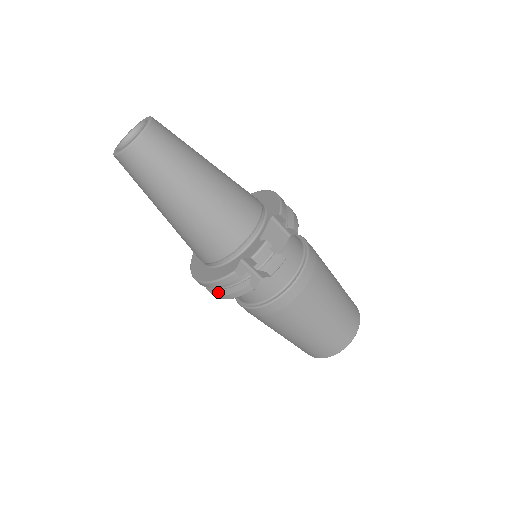
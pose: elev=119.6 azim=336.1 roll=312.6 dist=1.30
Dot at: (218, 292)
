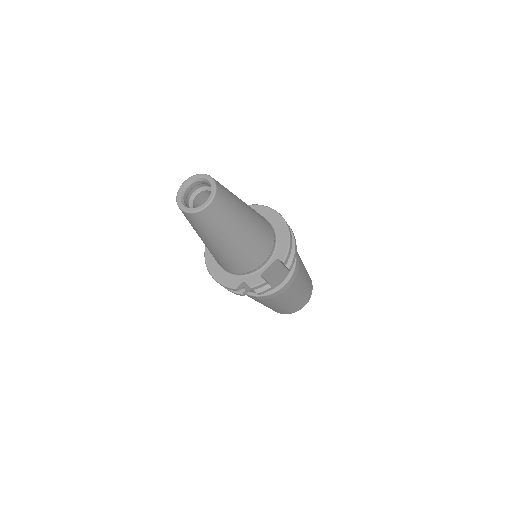
Dot at: occluded
